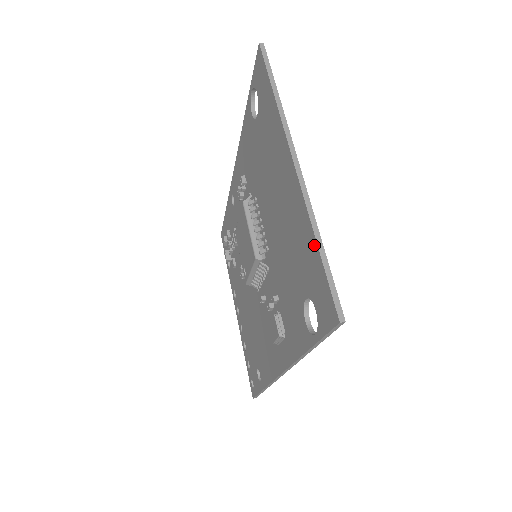
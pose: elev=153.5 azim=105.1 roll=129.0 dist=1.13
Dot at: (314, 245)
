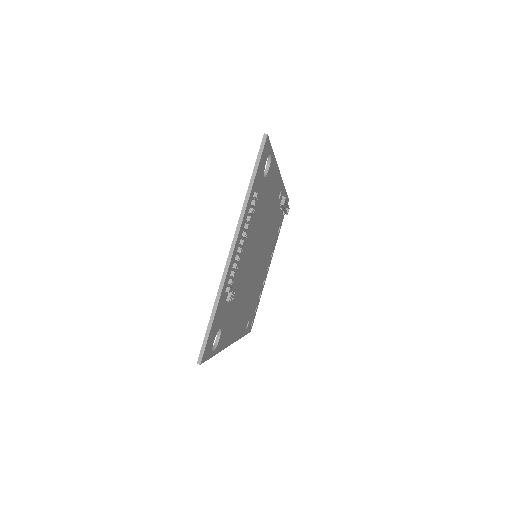
Dot at: (213, 309)
